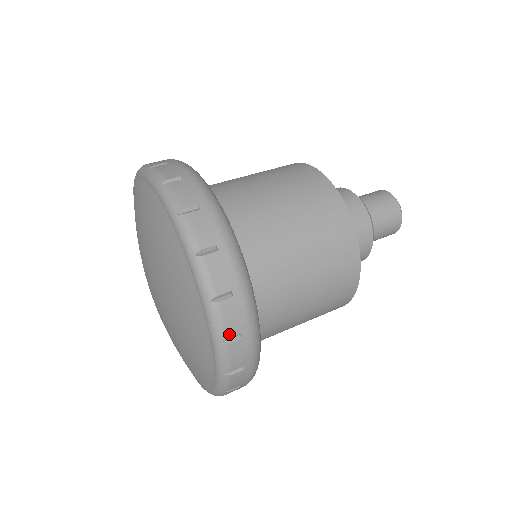
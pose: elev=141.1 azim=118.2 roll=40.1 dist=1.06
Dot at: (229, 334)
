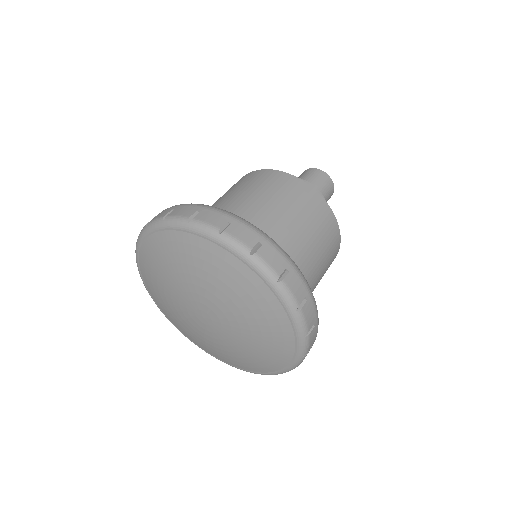
Dot at: (309, 327)
